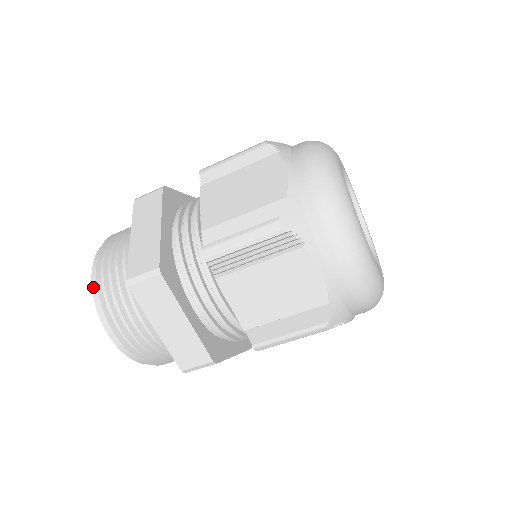
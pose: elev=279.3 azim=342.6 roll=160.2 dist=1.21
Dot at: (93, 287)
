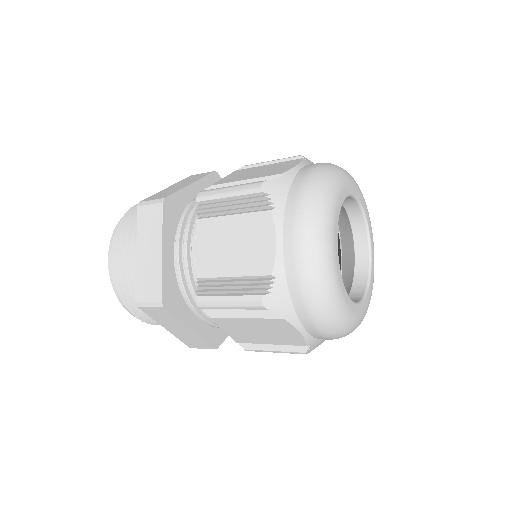
Dot at: (111, 278)
